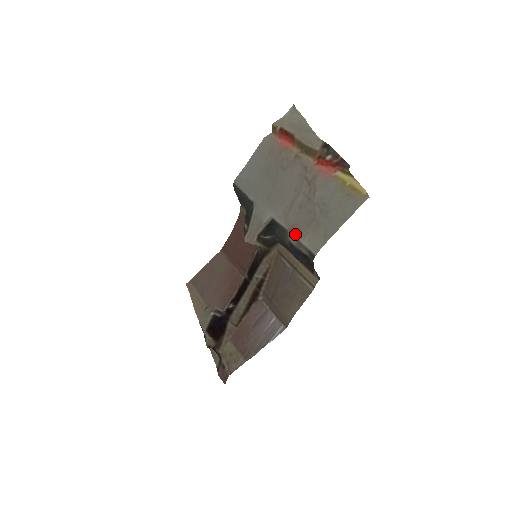
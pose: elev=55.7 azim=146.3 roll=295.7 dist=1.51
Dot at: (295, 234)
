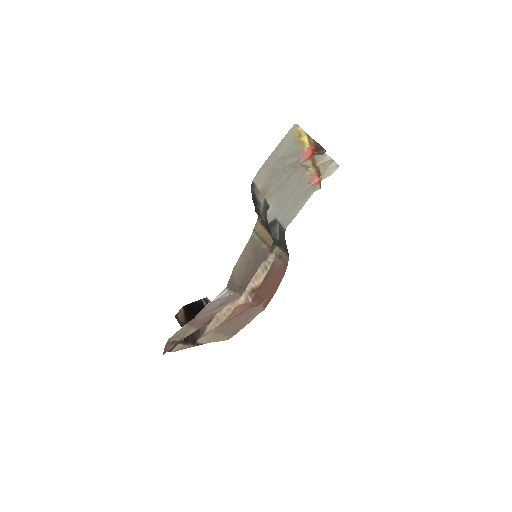
Dot at: (262, 191)
